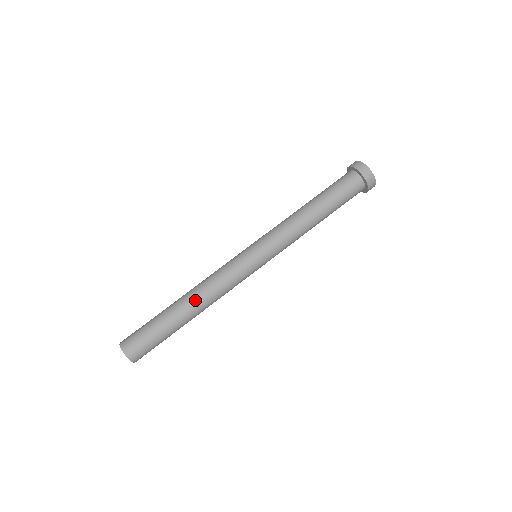
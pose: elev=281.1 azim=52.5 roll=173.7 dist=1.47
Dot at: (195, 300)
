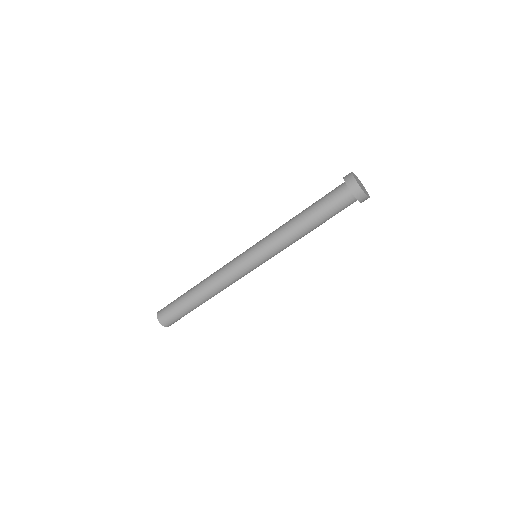
Dot at: occluded
